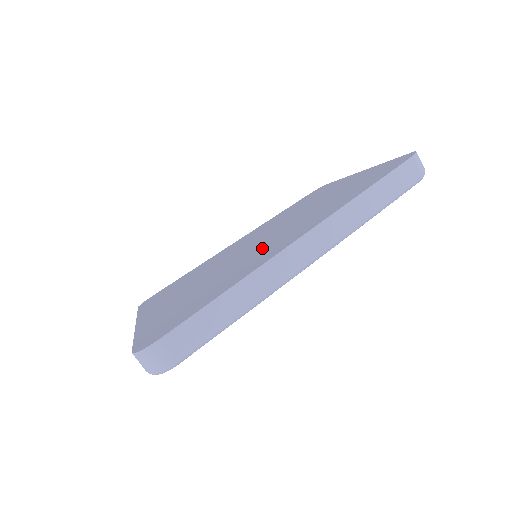
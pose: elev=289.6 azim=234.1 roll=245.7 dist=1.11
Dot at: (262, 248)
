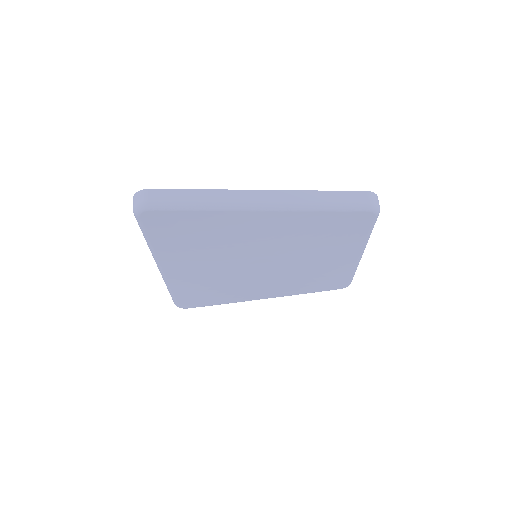
Dot at: occluded
